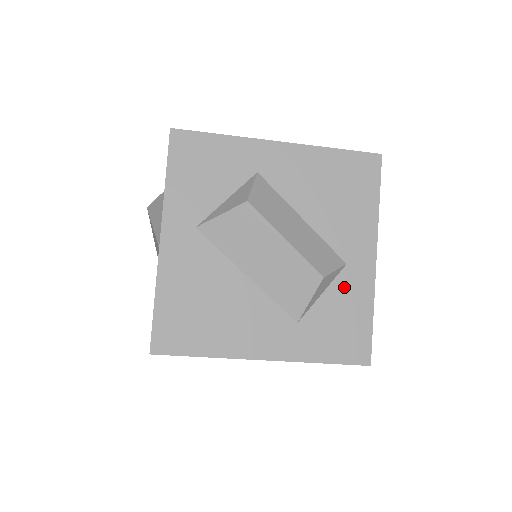
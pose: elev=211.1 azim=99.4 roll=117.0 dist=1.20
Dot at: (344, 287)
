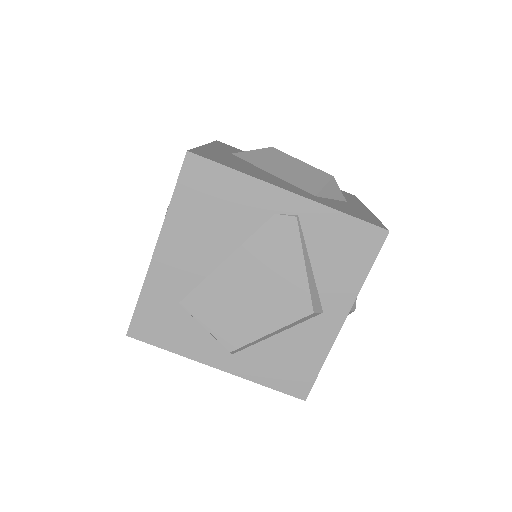
Dot at: (349, 205)
